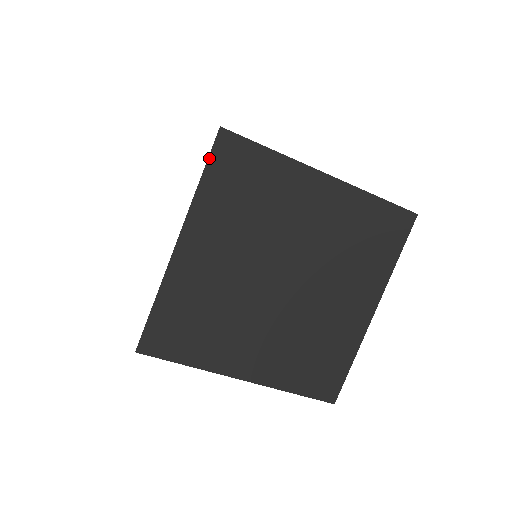
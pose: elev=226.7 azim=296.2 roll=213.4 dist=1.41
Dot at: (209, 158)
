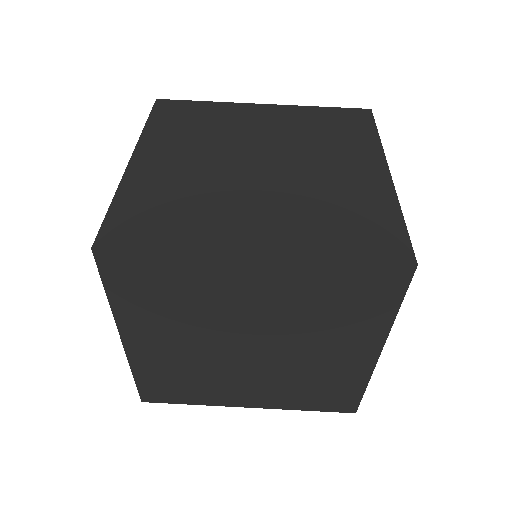
Dot at: (151, 113)
